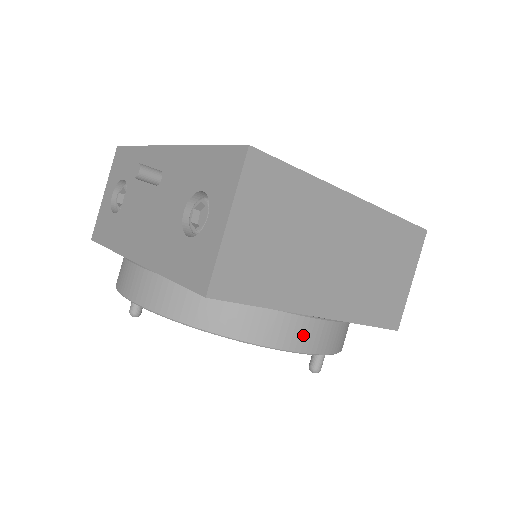
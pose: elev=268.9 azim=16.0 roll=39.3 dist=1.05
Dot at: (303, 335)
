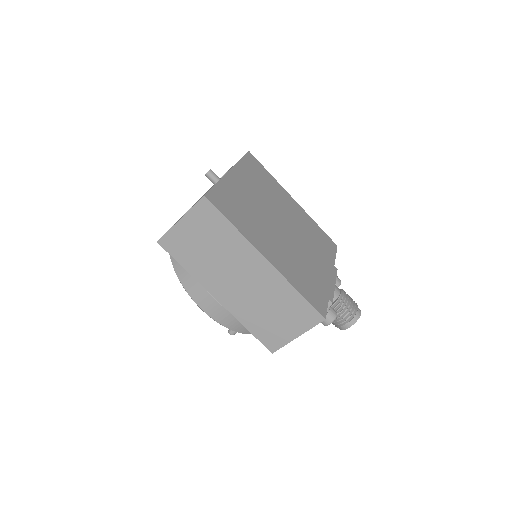
Dot at: (202, 298)
